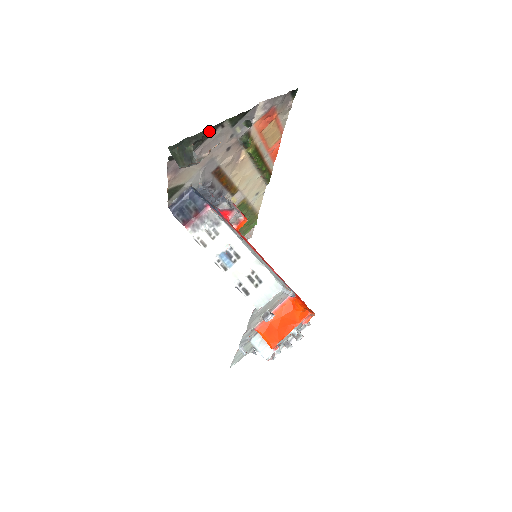
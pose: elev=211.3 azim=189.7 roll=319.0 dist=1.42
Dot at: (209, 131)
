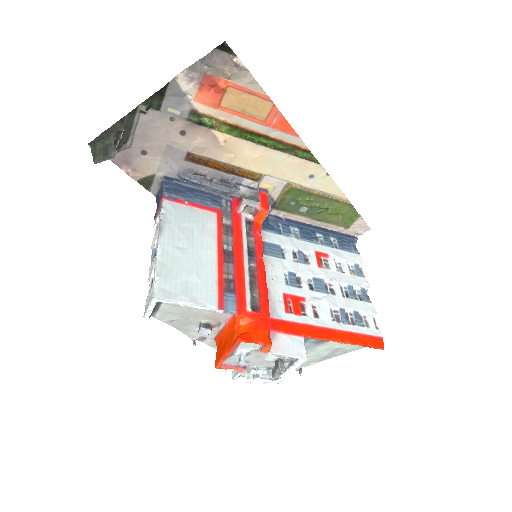
Dot at: (127, 121)
